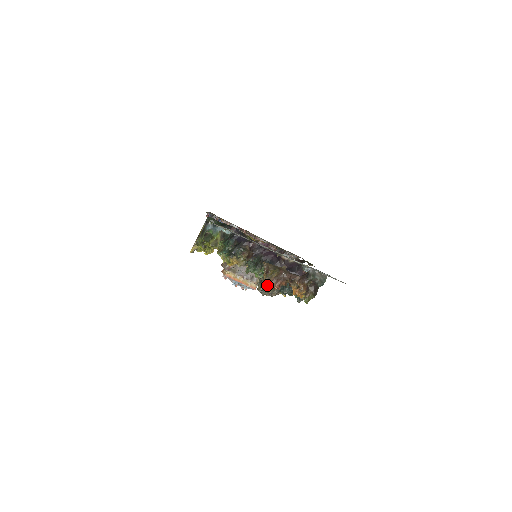
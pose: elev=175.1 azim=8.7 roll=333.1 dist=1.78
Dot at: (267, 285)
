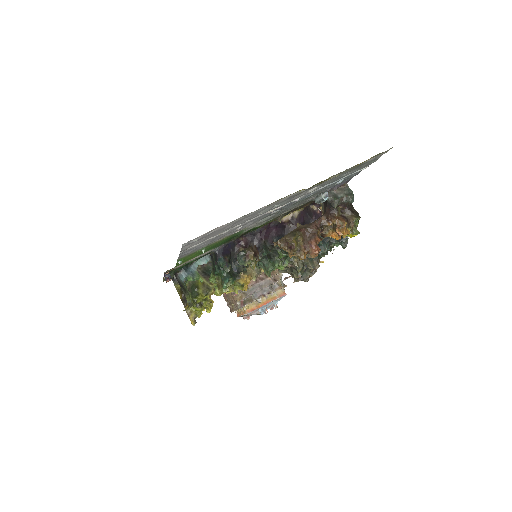
Dot at: (301, 265)
